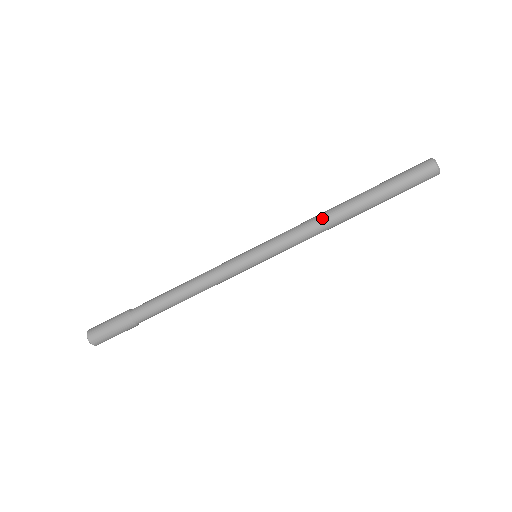
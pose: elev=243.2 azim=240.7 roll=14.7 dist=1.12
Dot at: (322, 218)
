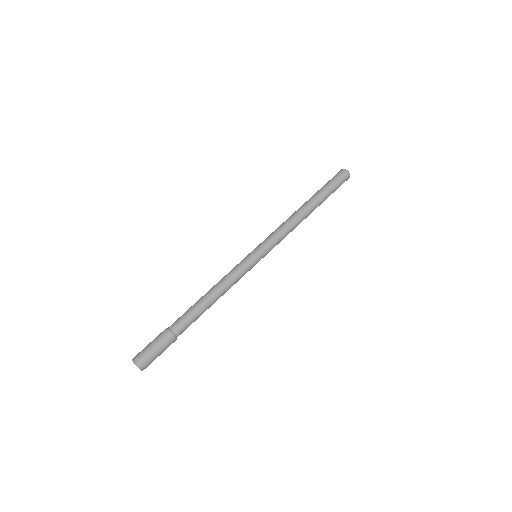
Dot at: (295, 219)
